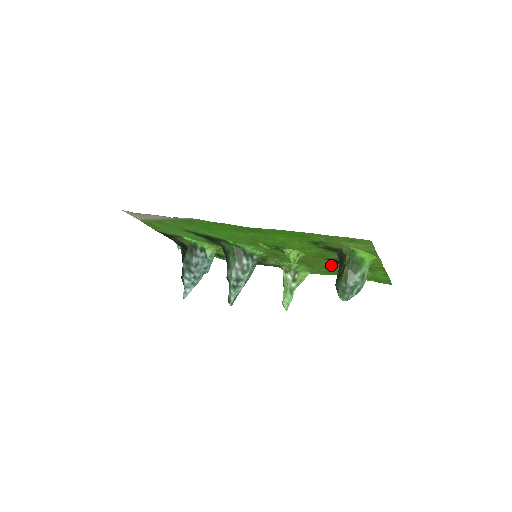
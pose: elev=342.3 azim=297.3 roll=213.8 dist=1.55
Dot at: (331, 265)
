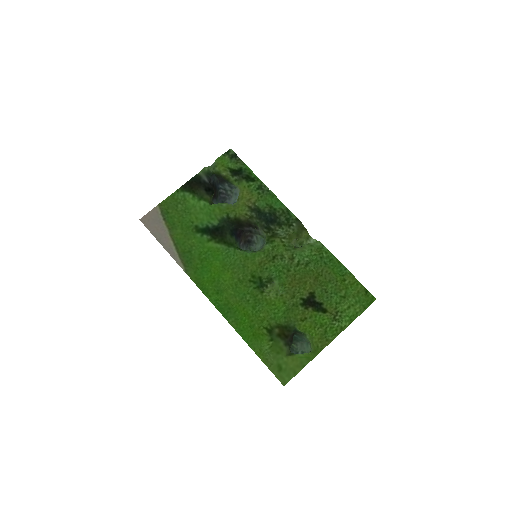
Dot at: (315, 287)
